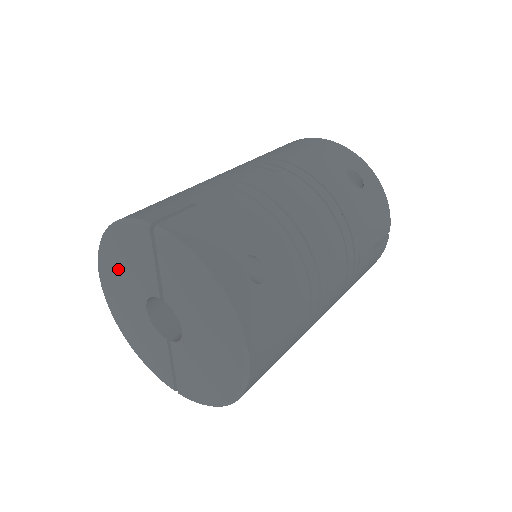
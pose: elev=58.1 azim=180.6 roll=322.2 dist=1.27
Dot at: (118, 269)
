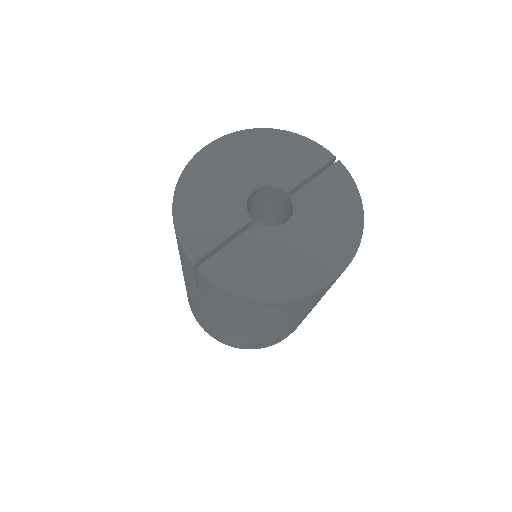
Dot at: (257, 152)
